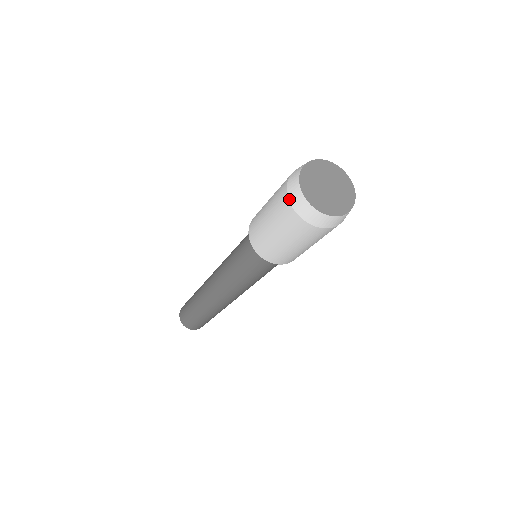
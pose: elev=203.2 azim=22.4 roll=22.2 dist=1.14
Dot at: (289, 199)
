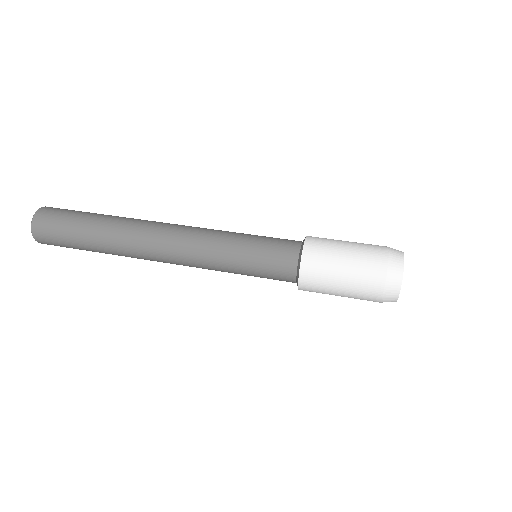
Dot at: (383, 297)
